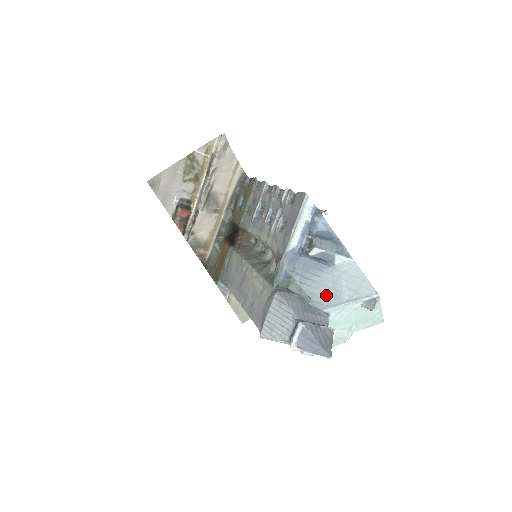
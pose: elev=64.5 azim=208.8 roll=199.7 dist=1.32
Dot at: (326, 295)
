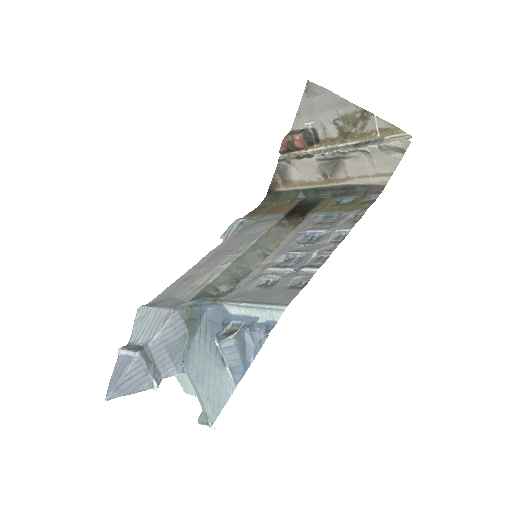
Dot at: (196, 365)
